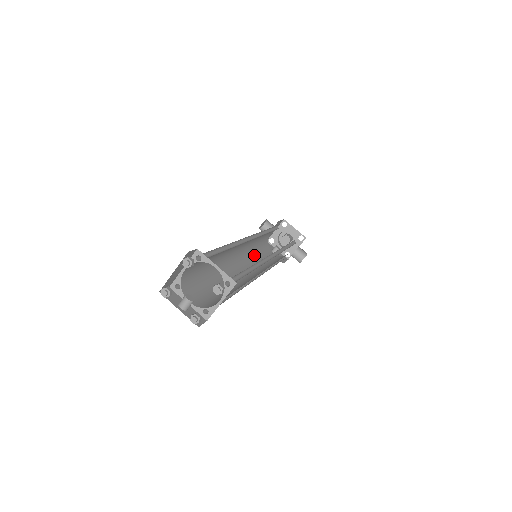
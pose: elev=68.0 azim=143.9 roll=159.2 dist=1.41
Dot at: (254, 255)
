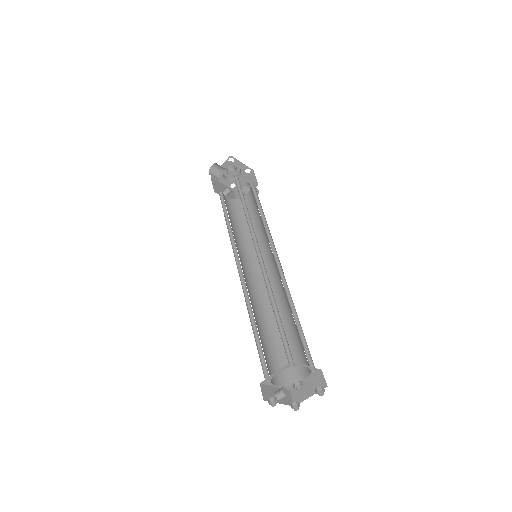
Dot at: (233, 231)
